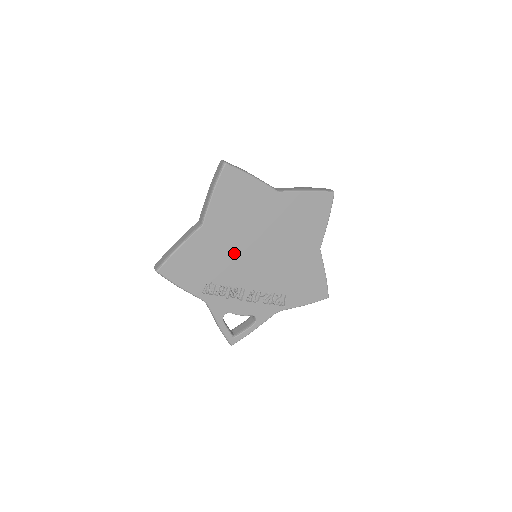
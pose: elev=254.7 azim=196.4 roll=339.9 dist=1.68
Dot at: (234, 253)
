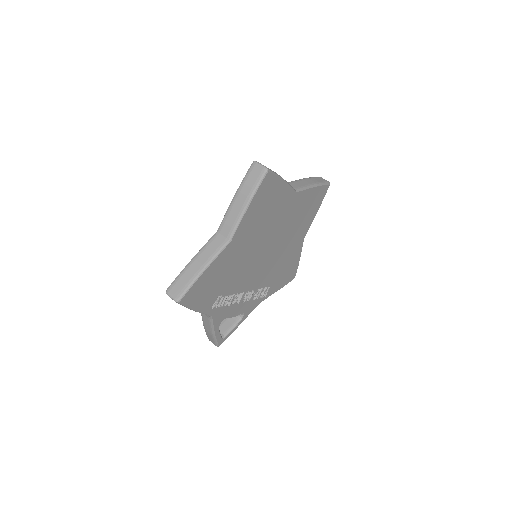
Dot at: (246, 261)
